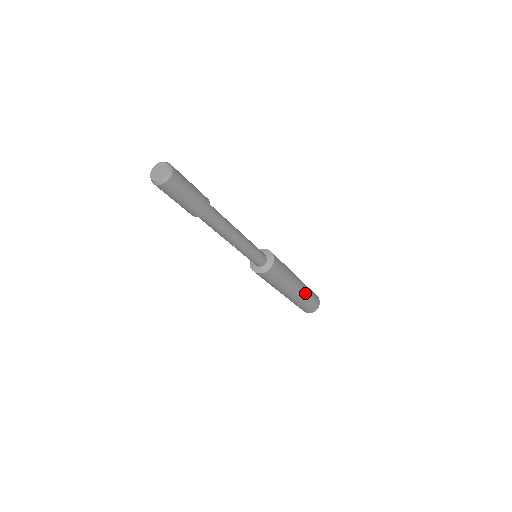
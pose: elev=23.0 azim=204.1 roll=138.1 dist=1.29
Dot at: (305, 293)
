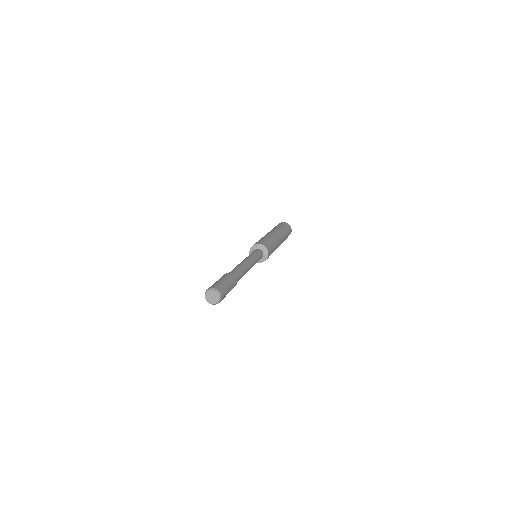
Dot at: occluded
